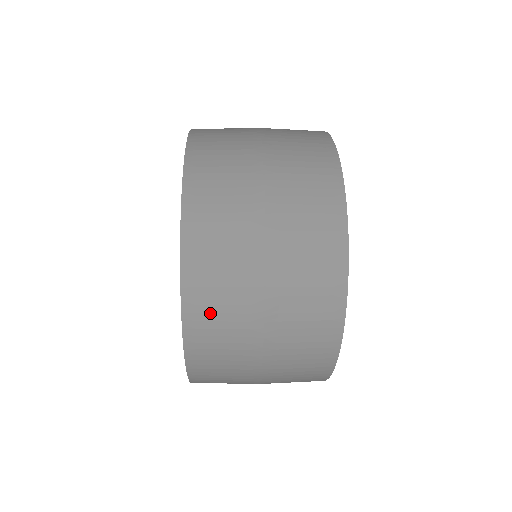
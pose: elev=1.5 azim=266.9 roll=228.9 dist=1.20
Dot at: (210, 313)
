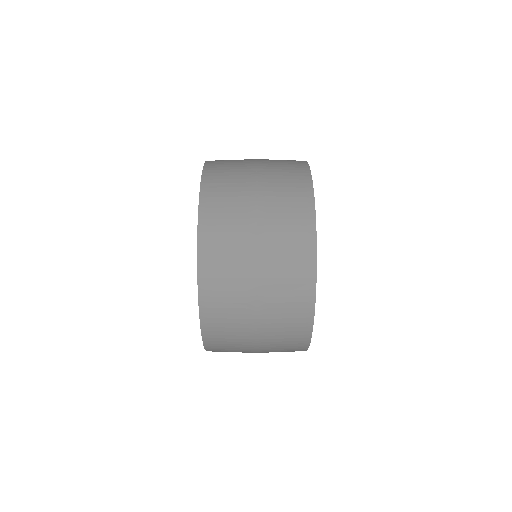
Dot at: (218, 296)
